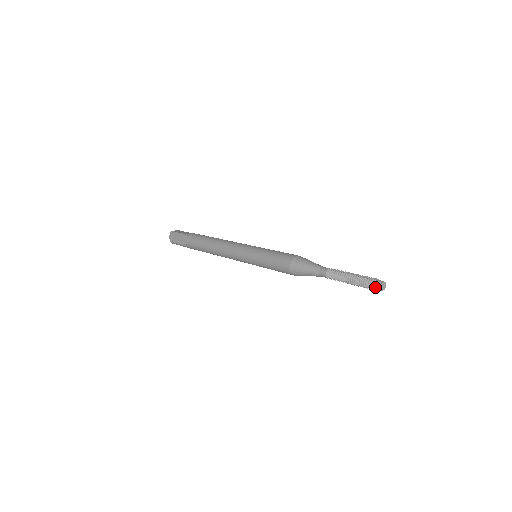
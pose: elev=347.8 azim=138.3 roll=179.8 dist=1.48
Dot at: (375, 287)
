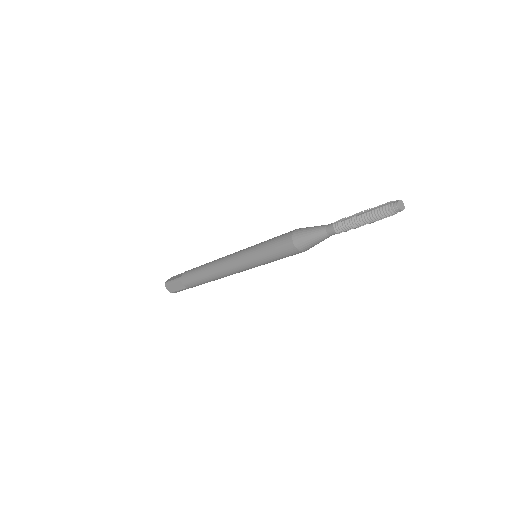
Dot at: (393, 212)
